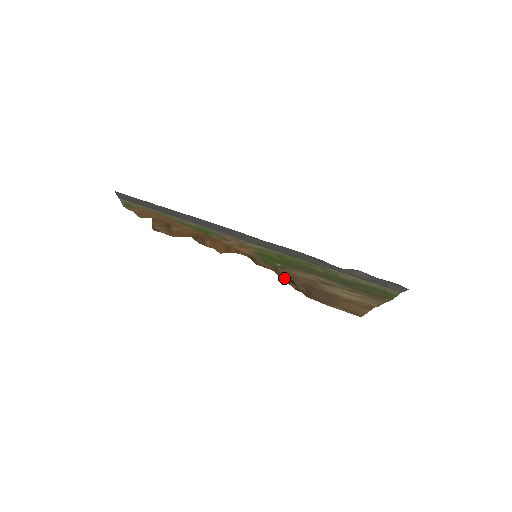
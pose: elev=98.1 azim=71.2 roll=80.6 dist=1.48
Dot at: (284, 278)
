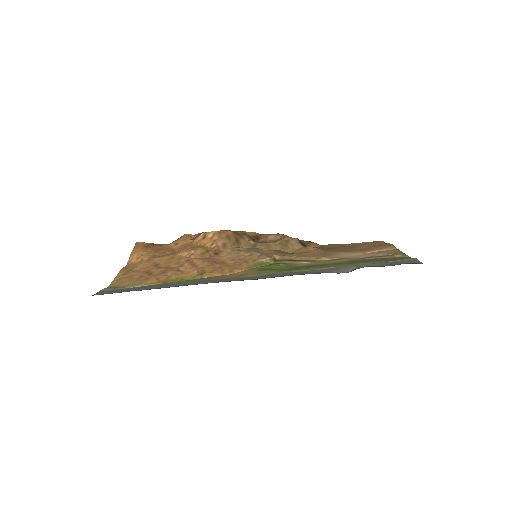
Dot at: occluded
